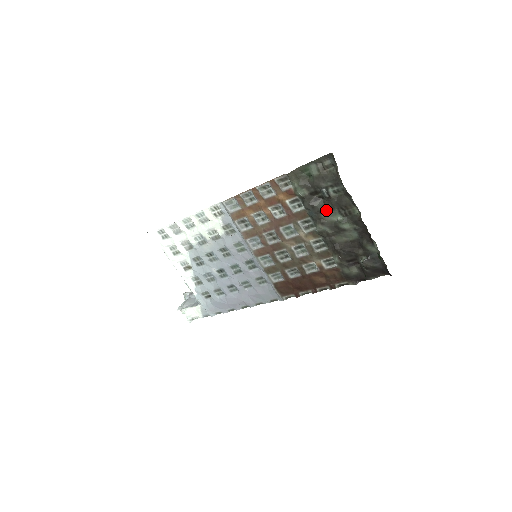
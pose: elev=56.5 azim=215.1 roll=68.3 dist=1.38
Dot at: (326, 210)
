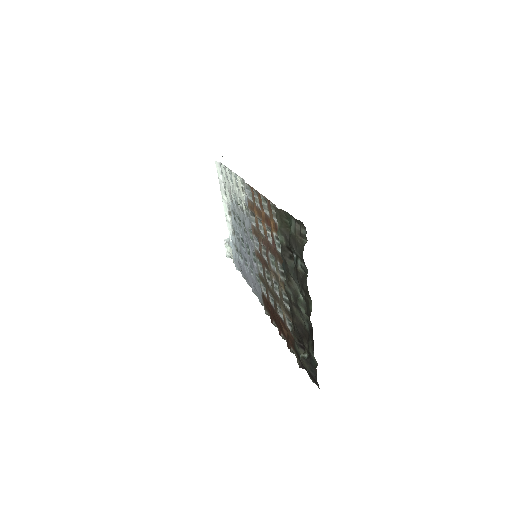
Dot at: (294, 276)
